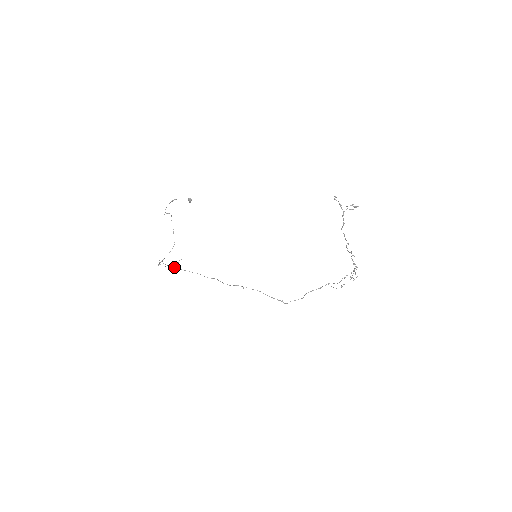
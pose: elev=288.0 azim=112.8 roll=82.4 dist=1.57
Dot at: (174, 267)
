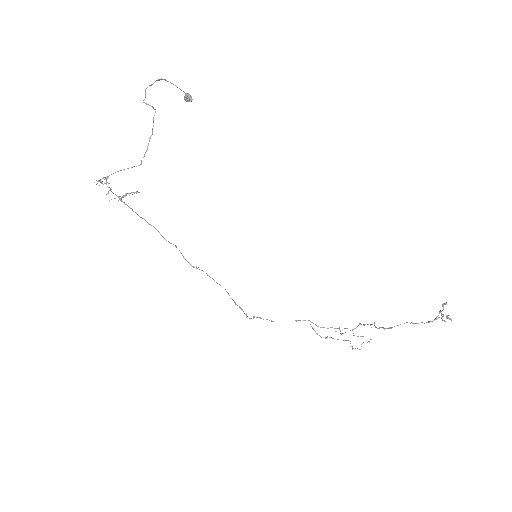
Dot at: (125, 204)
